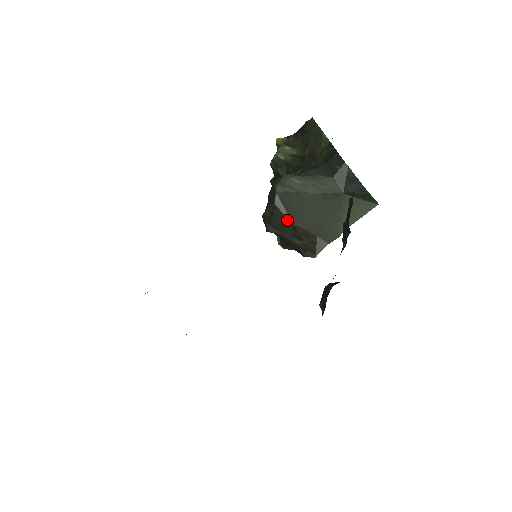
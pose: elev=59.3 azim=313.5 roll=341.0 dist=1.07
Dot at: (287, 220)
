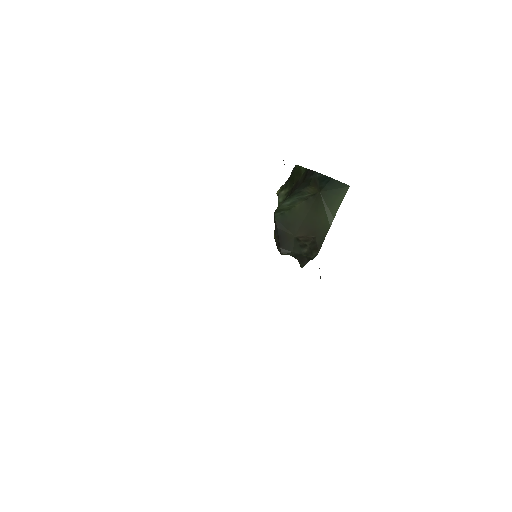
Dot at: (290, 236)
